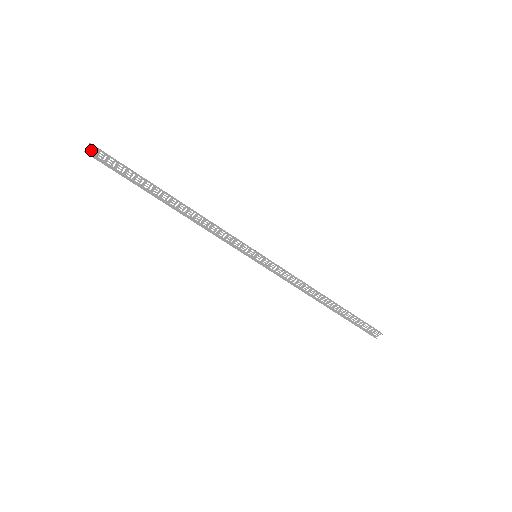
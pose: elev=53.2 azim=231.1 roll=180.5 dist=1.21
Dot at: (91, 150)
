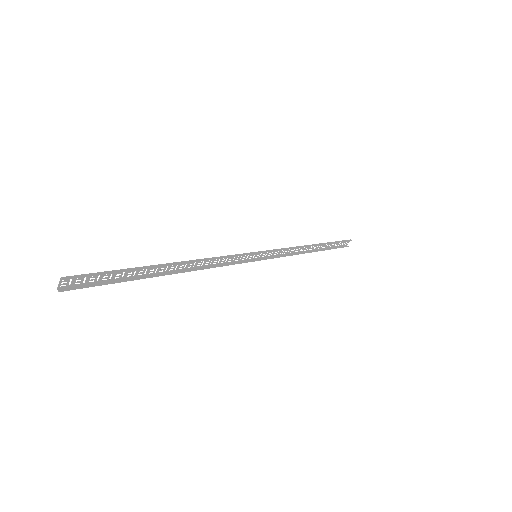
Dot at: (64, 284)
